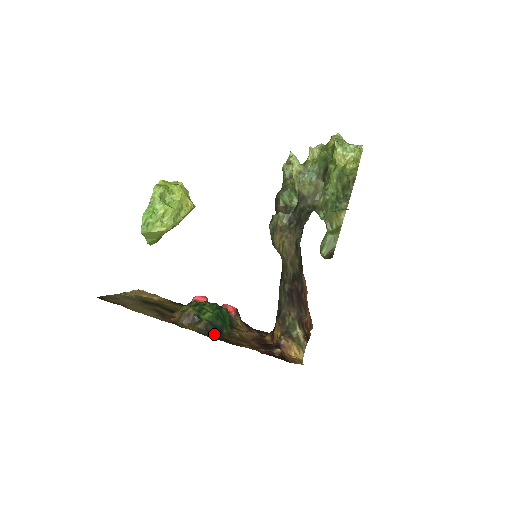
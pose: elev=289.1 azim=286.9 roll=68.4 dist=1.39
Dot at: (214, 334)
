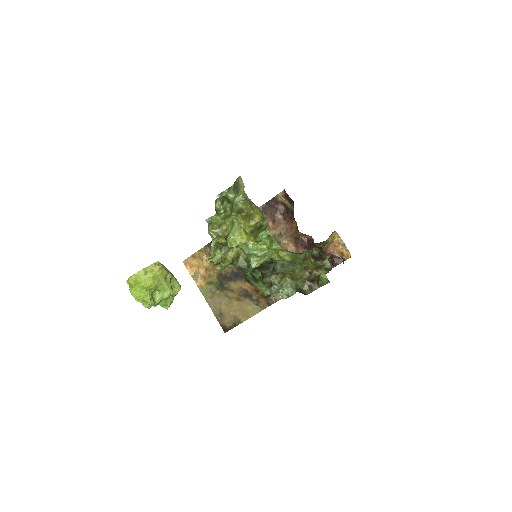
Dot at: occluded
